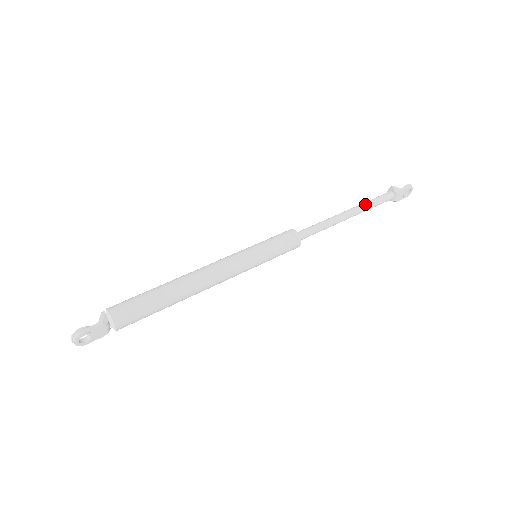
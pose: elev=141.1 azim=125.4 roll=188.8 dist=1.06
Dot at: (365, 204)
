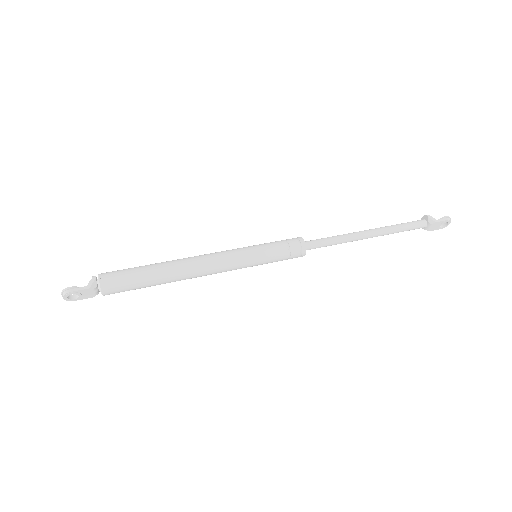
Dot at: (390, 228)
